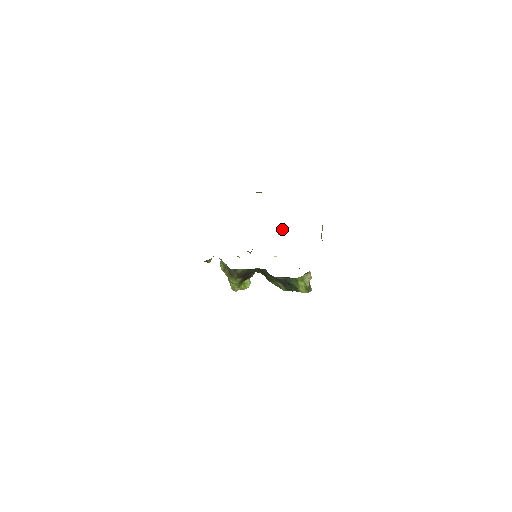
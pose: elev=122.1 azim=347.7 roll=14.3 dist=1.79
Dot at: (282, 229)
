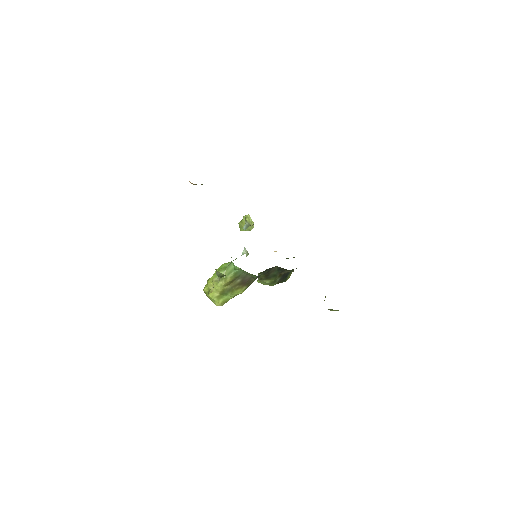
Dot at: occluded
